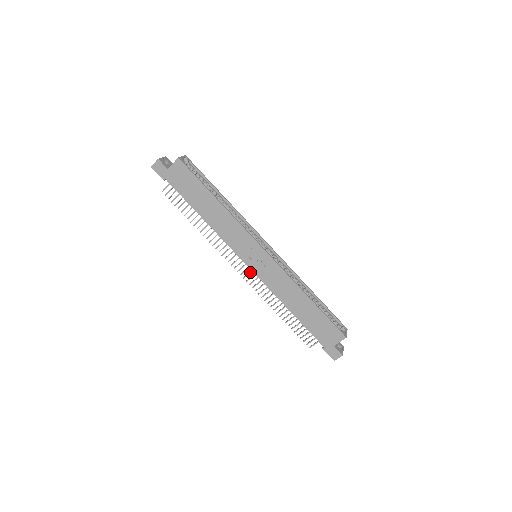
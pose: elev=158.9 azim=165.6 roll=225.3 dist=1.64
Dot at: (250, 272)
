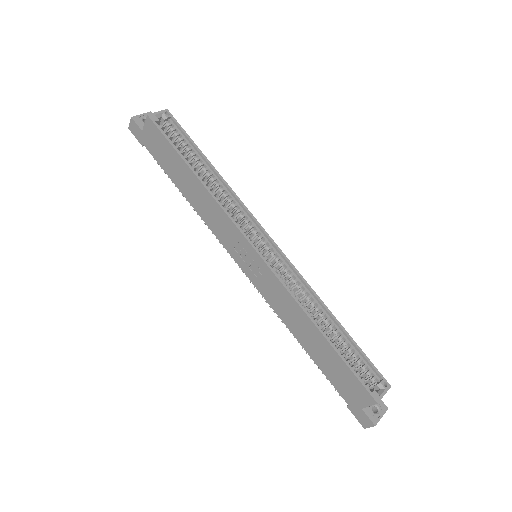
Dot at: occluded
